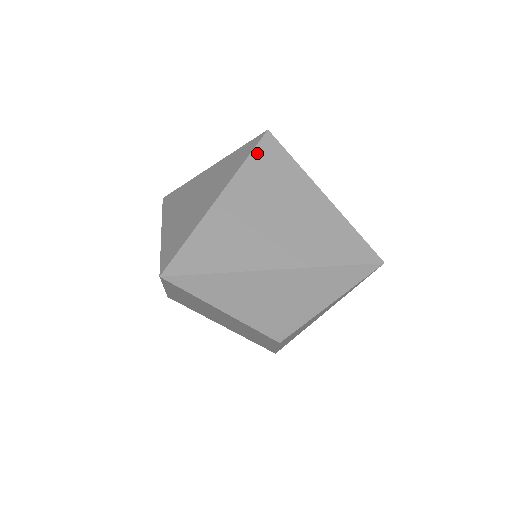
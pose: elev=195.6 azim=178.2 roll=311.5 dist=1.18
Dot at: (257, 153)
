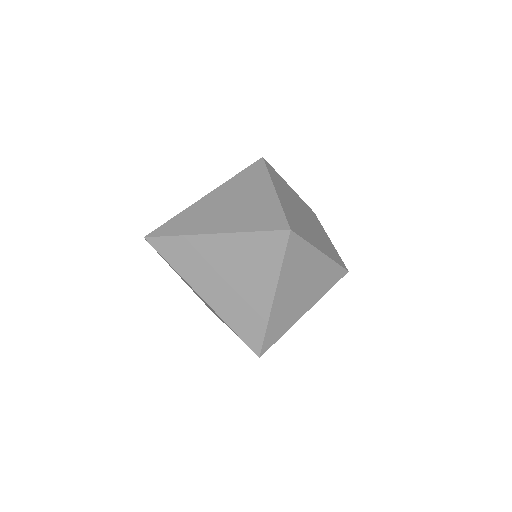
Dot at: (263, 235)
